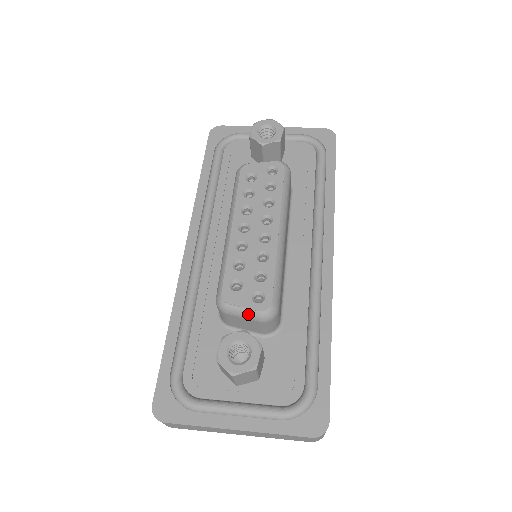
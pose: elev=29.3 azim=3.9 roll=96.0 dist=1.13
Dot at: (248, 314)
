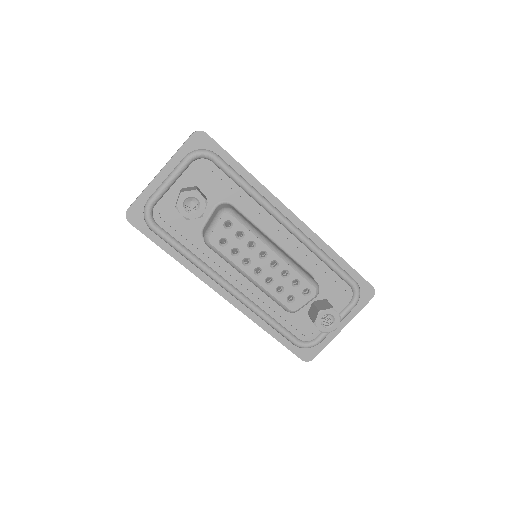
Dot at: occluded
